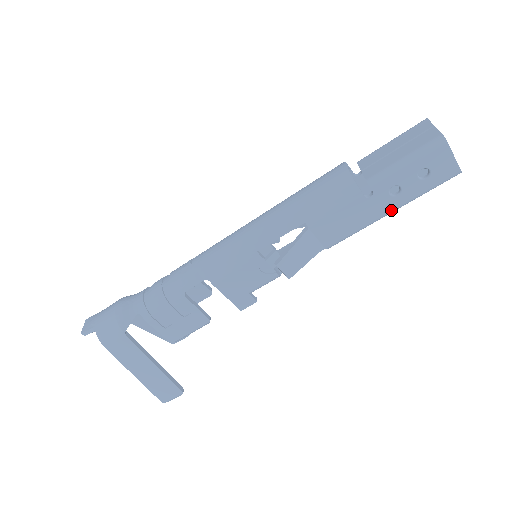
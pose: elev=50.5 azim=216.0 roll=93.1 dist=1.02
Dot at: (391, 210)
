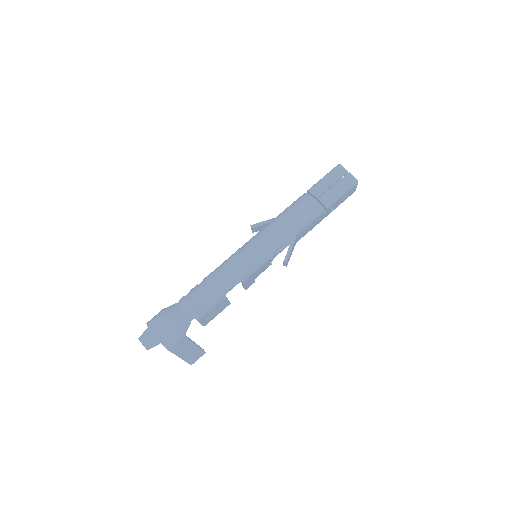
Dot at: occluded
